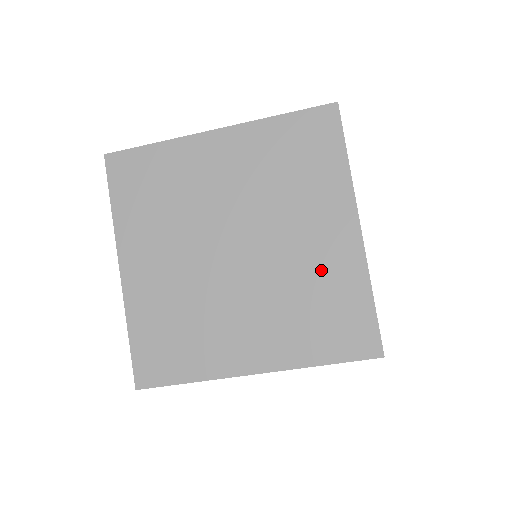
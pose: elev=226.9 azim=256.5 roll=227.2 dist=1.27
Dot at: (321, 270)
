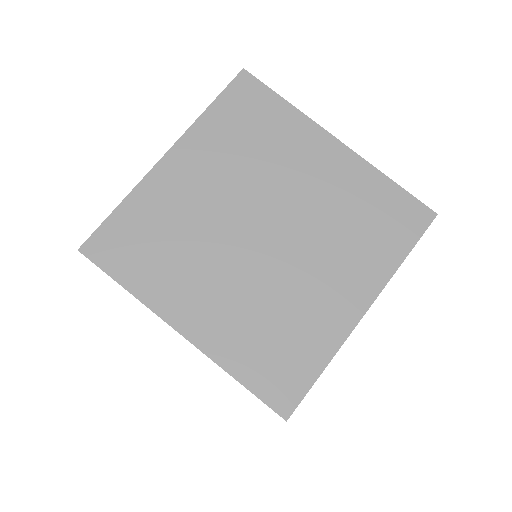
Dot at: (308, 312)
